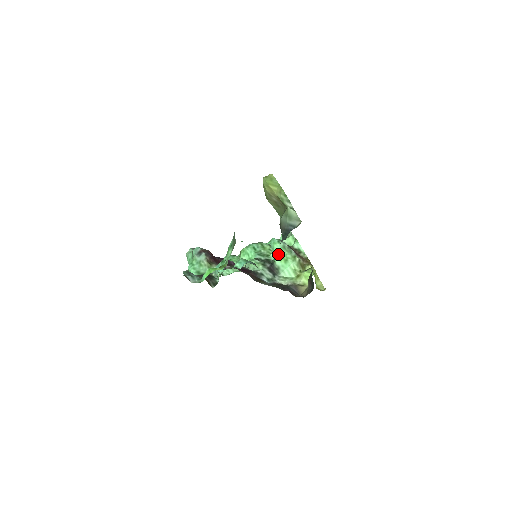
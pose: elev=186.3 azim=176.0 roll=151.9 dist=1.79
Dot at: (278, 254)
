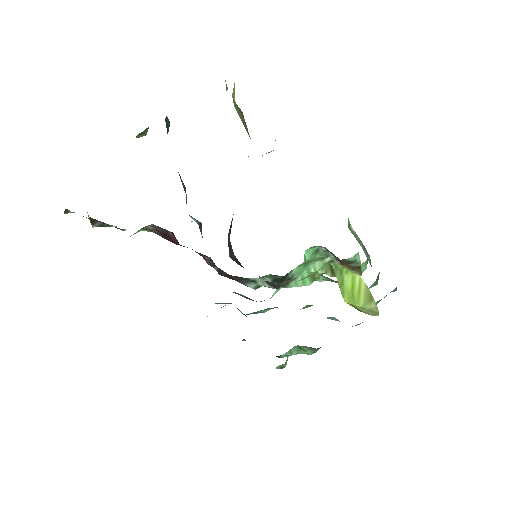
Dot at: (304, 261)
